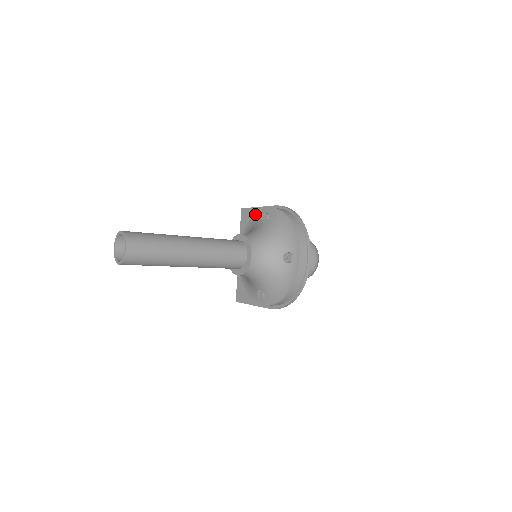
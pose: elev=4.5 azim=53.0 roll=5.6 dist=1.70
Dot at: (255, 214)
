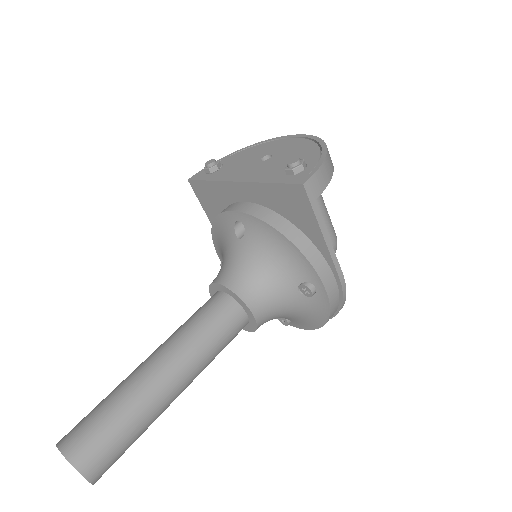
Dot at: (304, 257)
